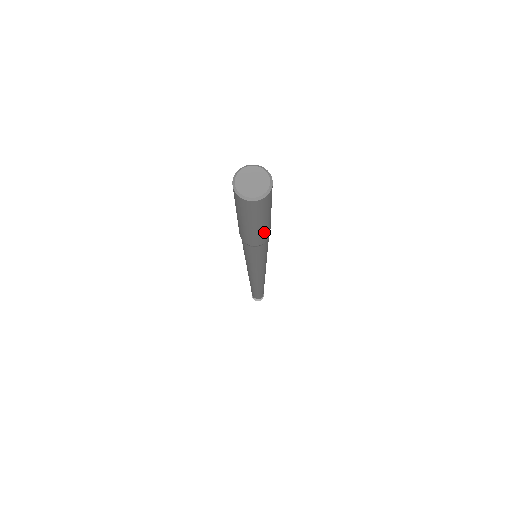
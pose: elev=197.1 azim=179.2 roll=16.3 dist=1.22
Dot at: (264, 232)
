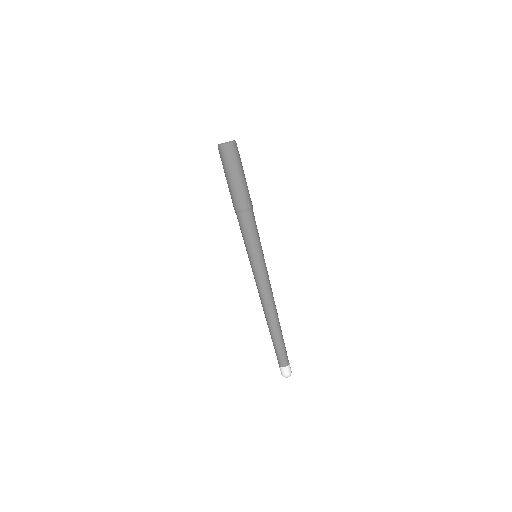
Dot at: (238, 192)
